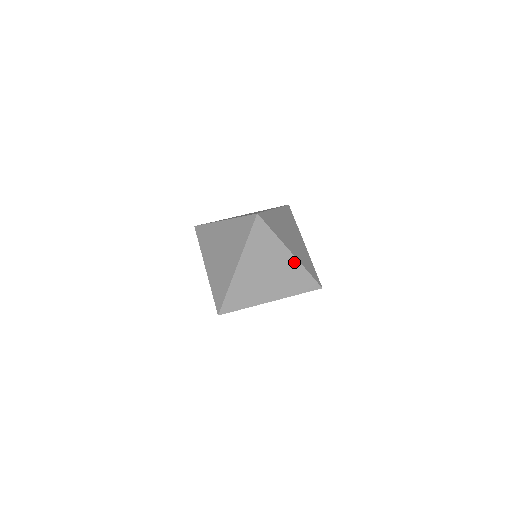
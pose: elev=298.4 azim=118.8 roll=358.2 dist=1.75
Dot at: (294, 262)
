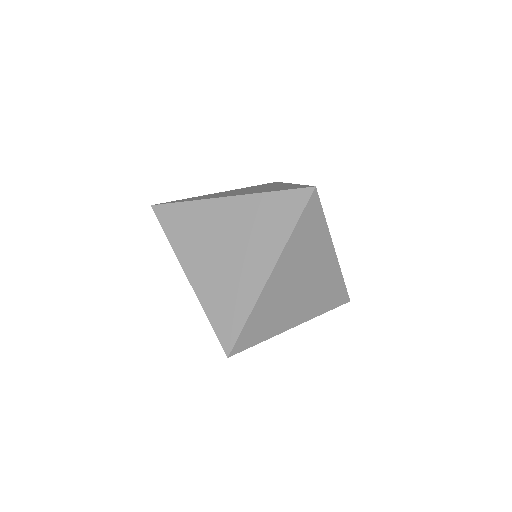
Dot at: occluded
